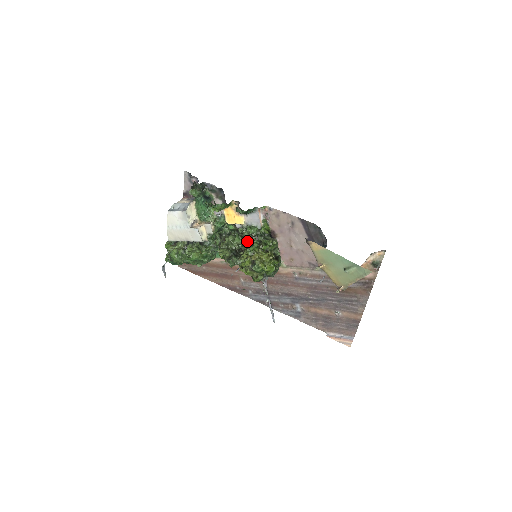
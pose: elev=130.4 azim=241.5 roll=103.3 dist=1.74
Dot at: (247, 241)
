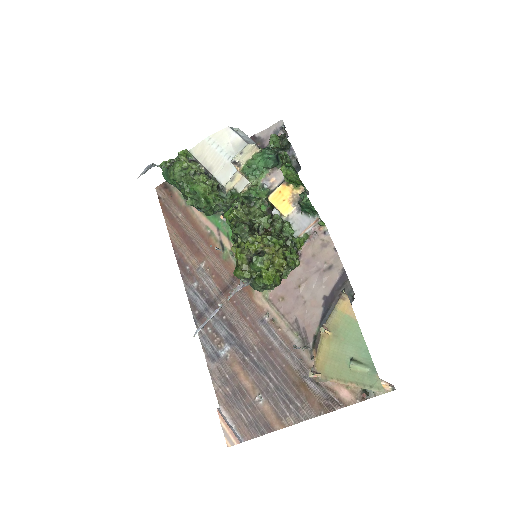
Dot at: (275, 230)
